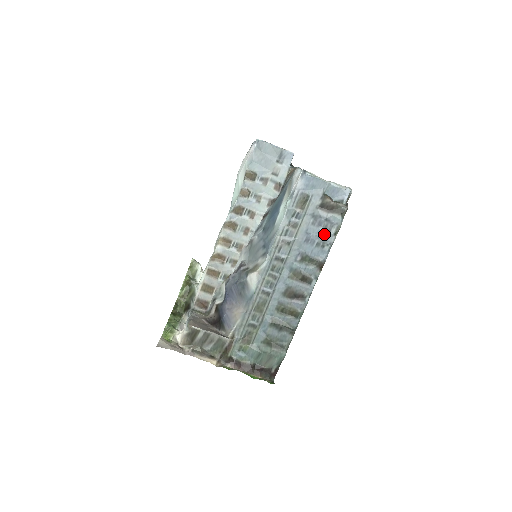
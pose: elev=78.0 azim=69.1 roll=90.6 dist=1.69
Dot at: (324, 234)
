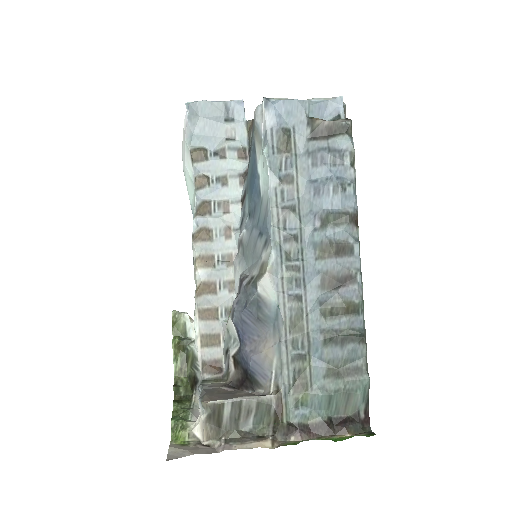
Dot at: (336, 171)
